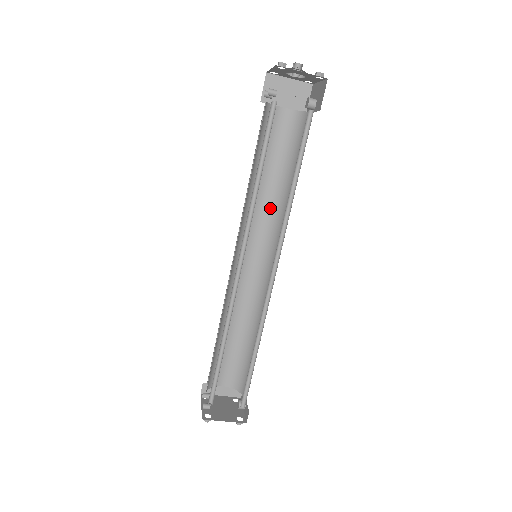
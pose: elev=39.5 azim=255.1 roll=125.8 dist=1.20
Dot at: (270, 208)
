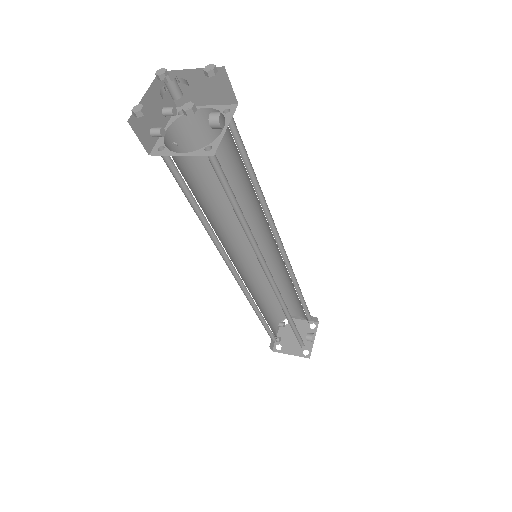
Dot at: (256, 206)
